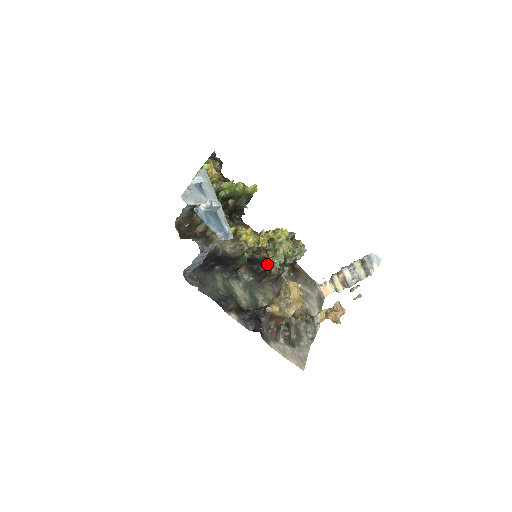
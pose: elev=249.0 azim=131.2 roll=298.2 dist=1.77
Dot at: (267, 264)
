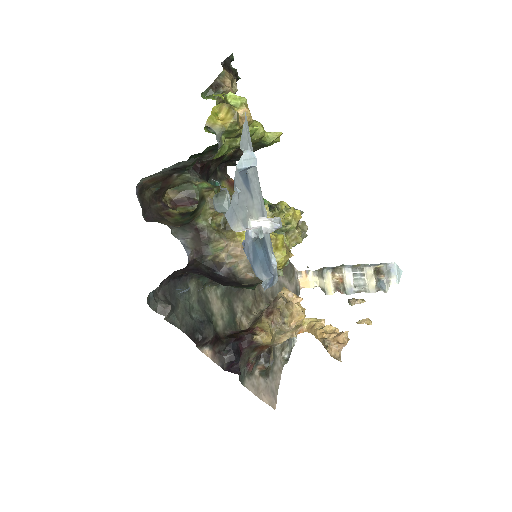
Dot at: occluded
